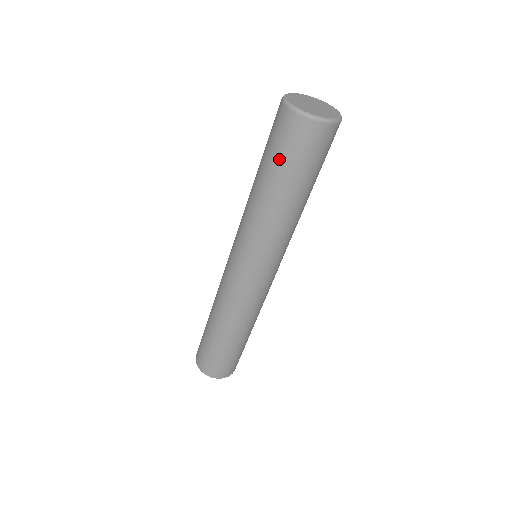
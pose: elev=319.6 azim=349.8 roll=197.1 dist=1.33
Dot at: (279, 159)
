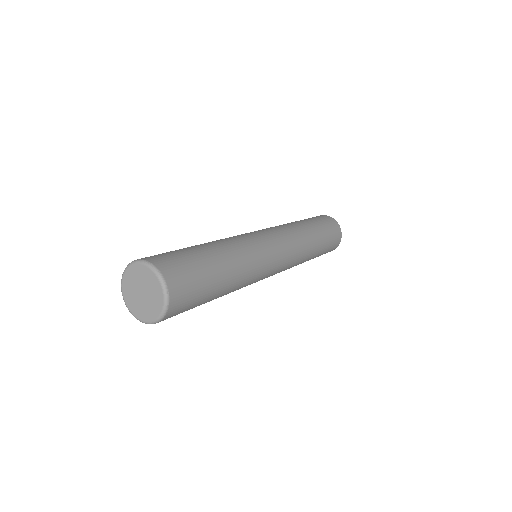
Dot at: occluded
